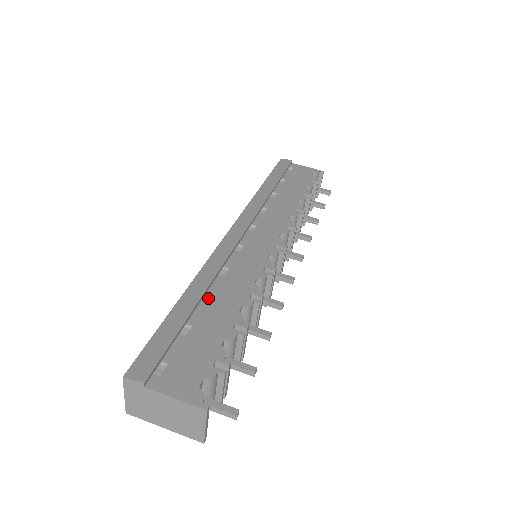
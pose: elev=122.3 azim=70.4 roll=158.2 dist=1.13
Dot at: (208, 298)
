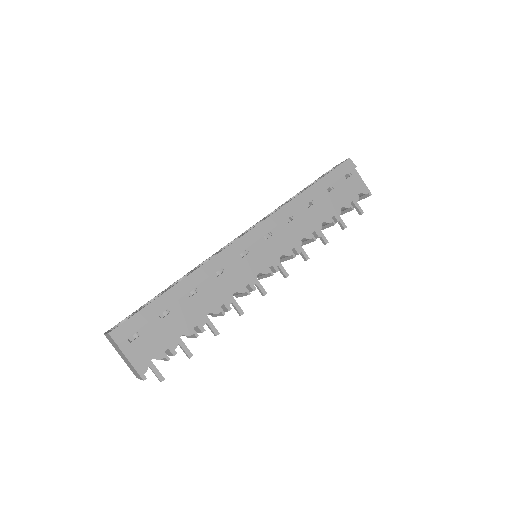
Dot at: occluded
